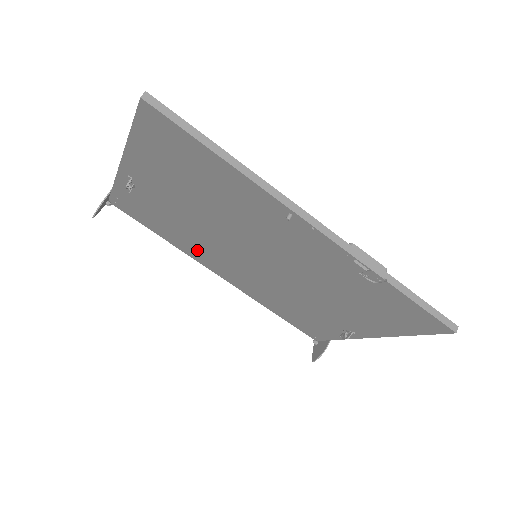
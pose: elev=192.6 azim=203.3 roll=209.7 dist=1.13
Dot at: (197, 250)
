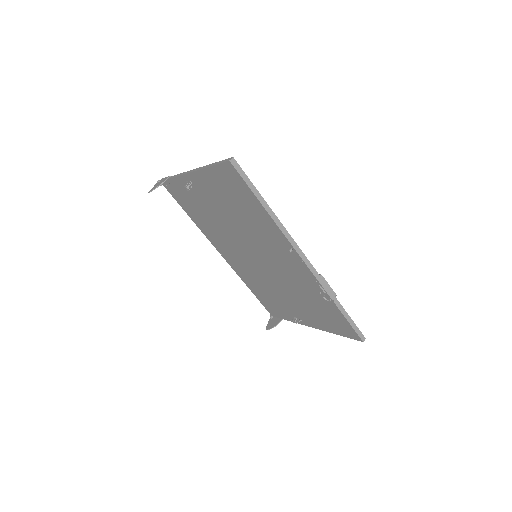
Dot at: (214, 235)
